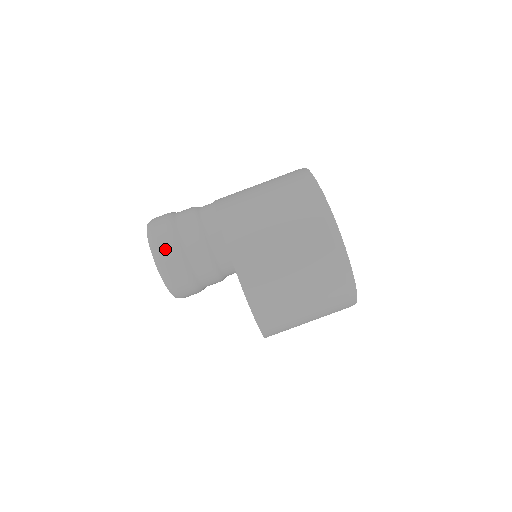
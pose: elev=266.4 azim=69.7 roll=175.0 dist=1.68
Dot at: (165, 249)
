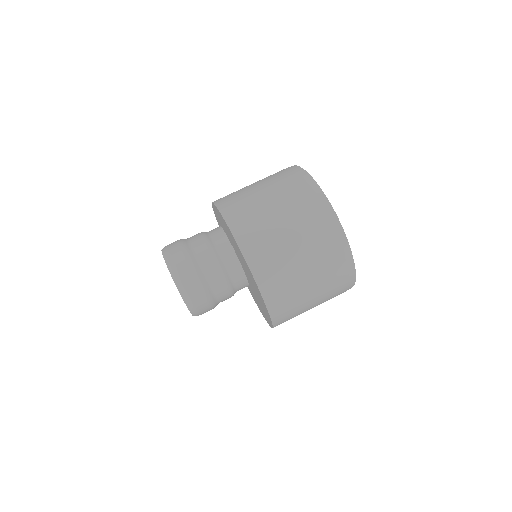
Dot at: (172, 243)
